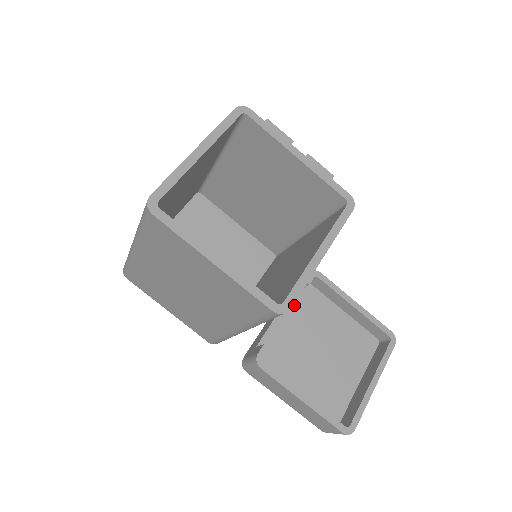
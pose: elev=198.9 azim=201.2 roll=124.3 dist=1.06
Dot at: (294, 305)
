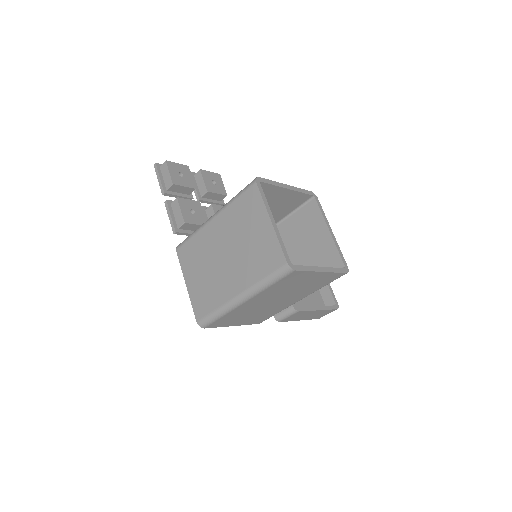
Dot at: occluded
